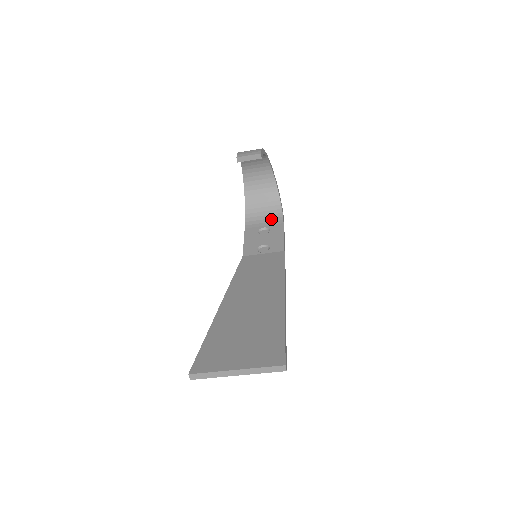
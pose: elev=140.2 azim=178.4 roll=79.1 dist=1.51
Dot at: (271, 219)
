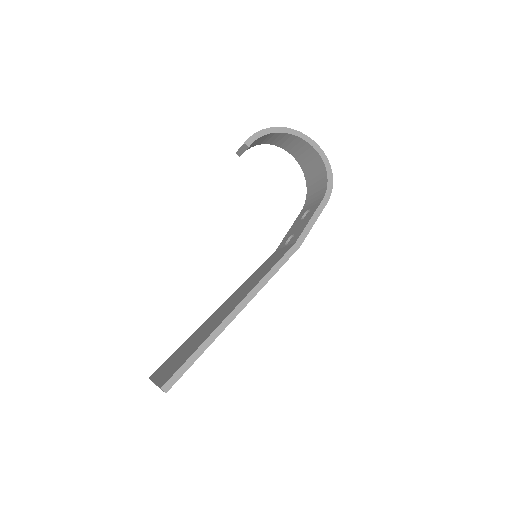
Dot at: (318, 196)
